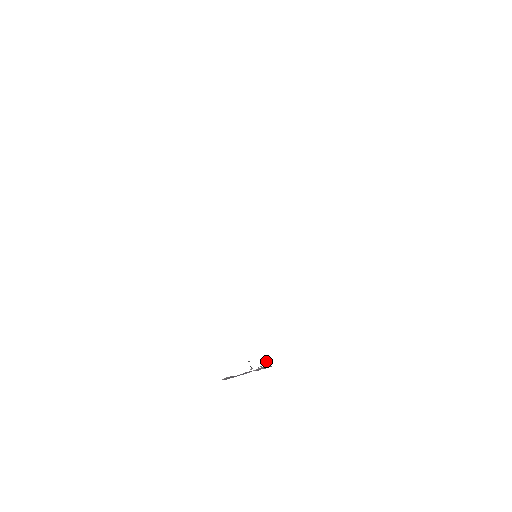
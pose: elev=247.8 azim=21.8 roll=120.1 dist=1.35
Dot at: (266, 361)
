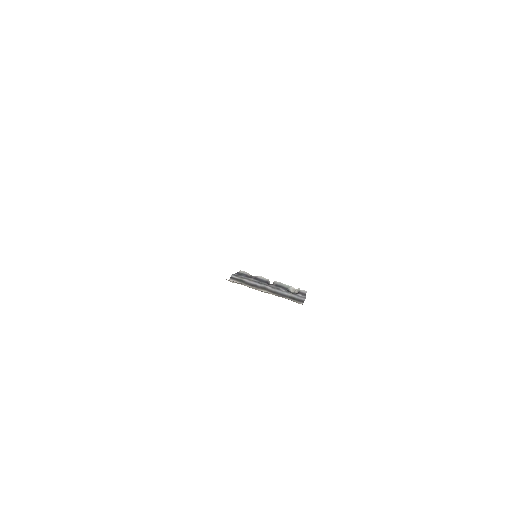
Dot at: (288, 290)
